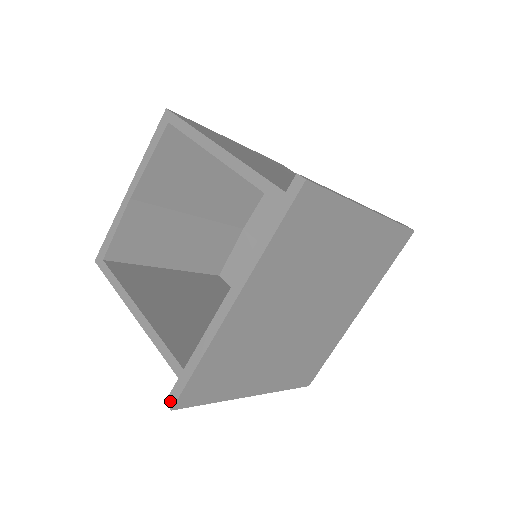
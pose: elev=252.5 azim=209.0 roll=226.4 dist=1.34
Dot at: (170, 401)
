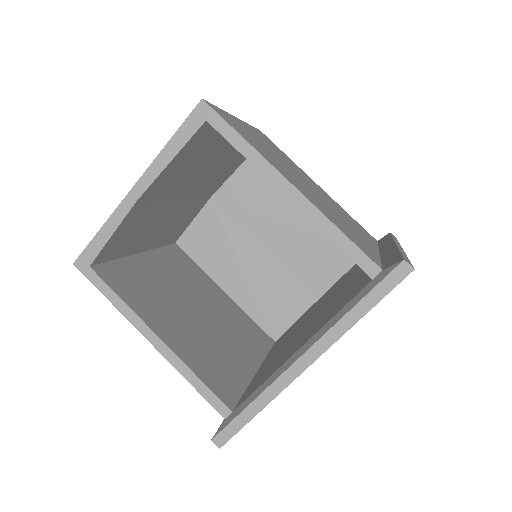
Dot at: (218, 441)
